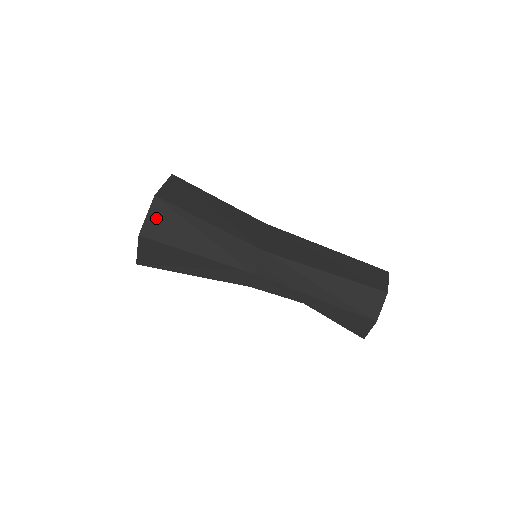
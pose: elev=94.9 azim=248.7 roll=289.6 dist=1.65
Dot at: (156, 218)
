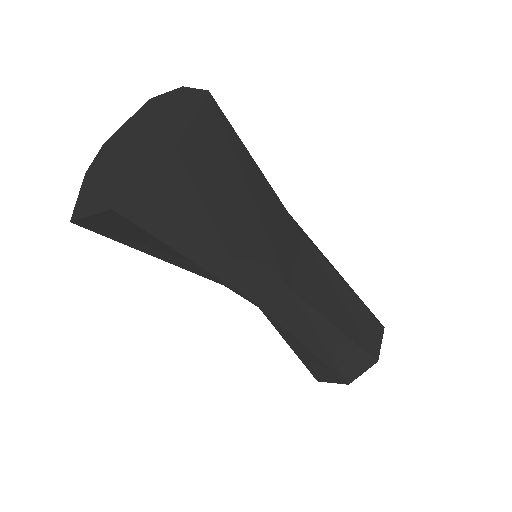
Dot at: (158, 190)
